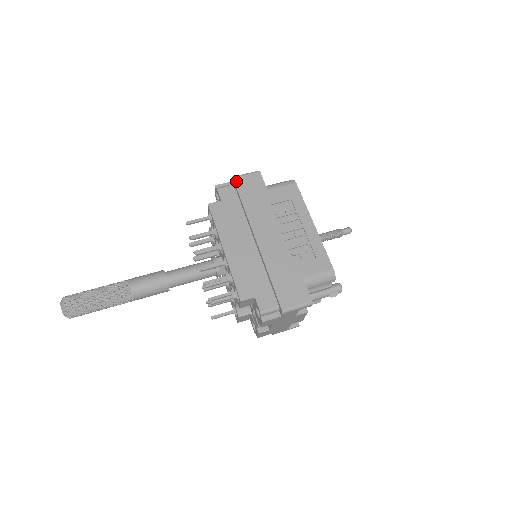
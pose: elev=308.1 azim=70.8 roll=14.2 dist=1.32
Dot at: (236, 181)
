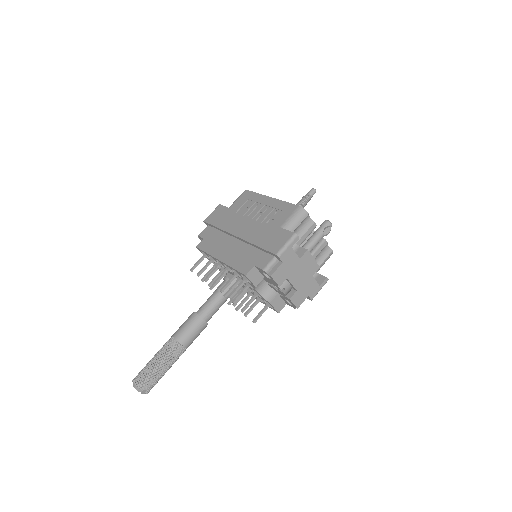
Dot at: (207, 221)
